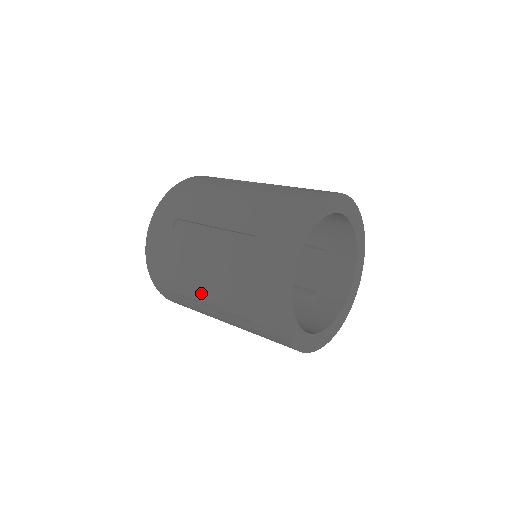
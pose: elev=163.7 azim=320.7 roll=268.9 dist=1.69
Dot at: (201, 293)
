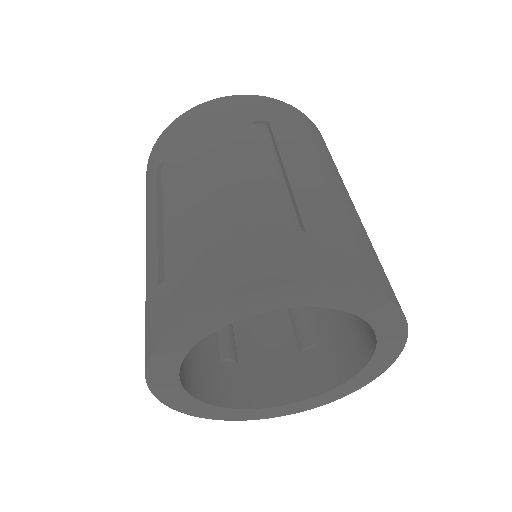
Dot at: occluded
